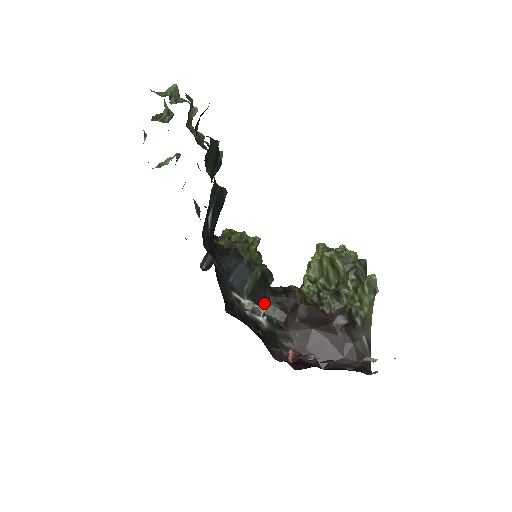
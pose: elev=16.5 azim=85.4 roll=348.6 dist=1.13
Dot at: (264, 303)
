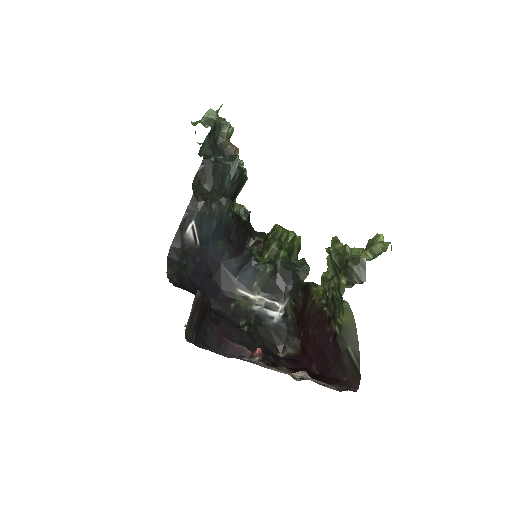
Dot at: (283, 299)
